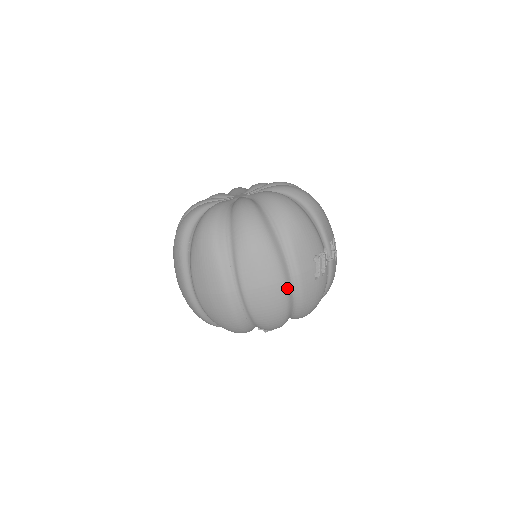
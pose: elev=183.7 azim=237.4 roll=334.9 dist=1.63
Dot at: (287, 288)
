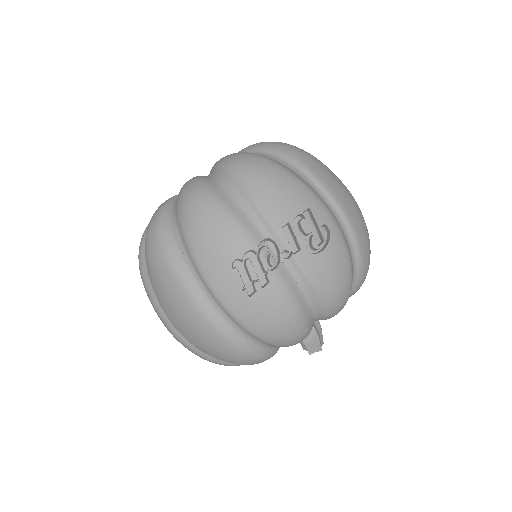
Dot at: (209, 316)
